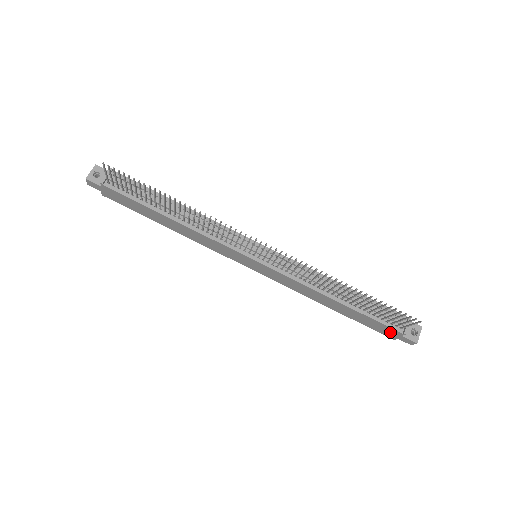
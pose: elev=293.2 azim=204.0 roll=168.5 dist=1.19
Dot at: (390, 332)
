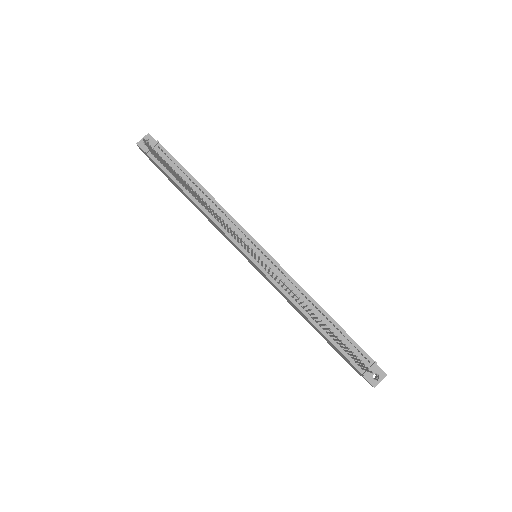
Dot at: (354, 367)
